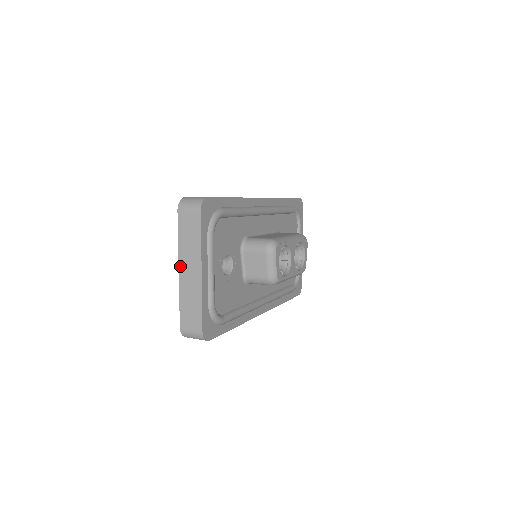
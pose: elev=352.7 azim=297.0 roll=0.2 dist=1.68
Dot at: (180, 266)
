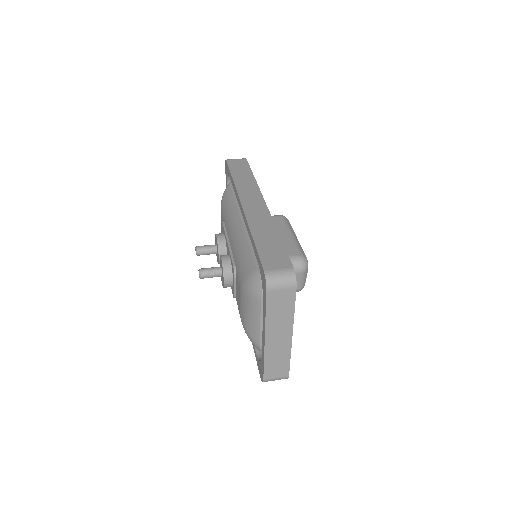
Dot at: (267, 336)
